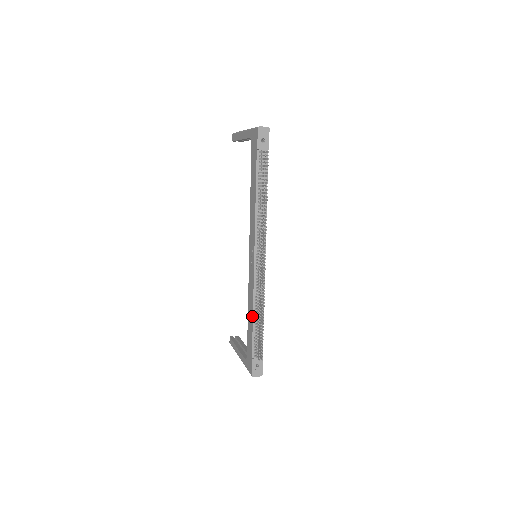
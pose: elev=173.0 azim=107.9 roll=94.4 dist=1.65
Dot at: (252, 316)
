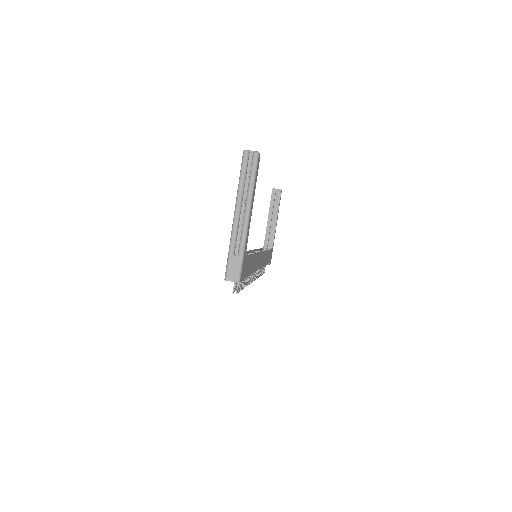
Dot at: occluded
